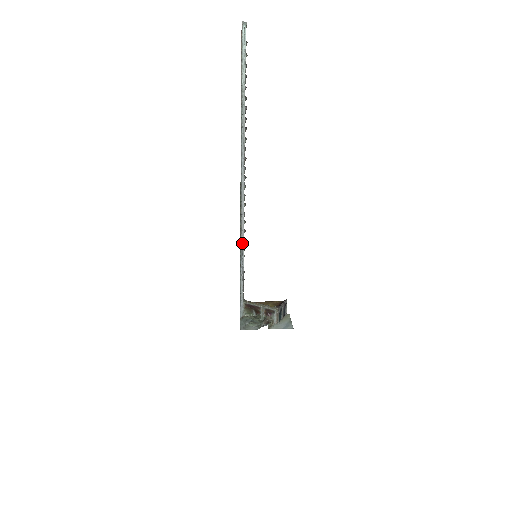
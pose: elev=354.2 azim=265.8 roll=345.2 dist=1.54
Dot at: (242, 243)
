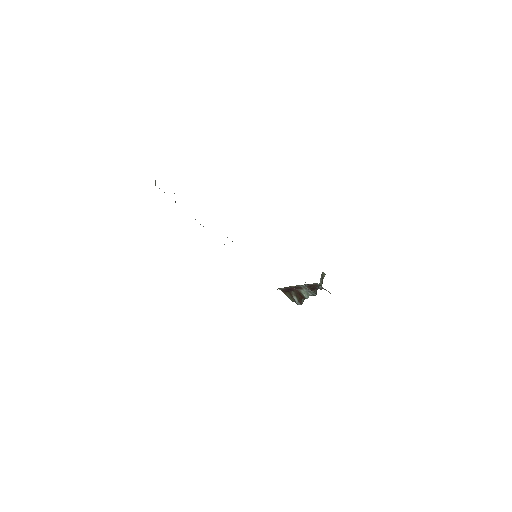
Dot at: occluded
